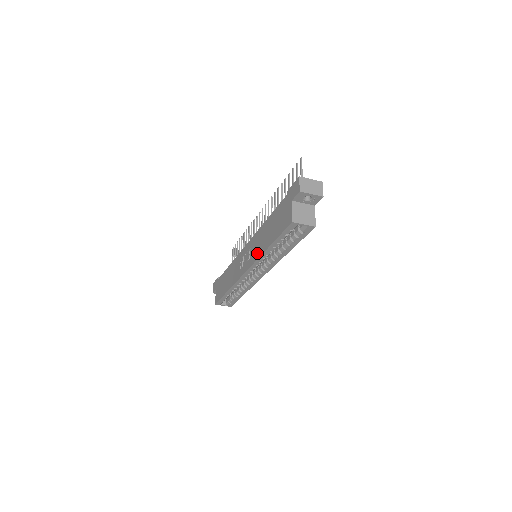
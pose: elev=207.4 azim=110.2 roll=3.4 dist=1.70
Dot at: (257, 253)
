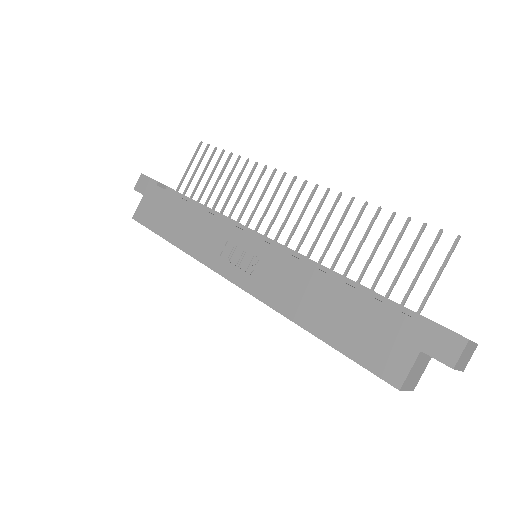
Dot at: (277, 298)
